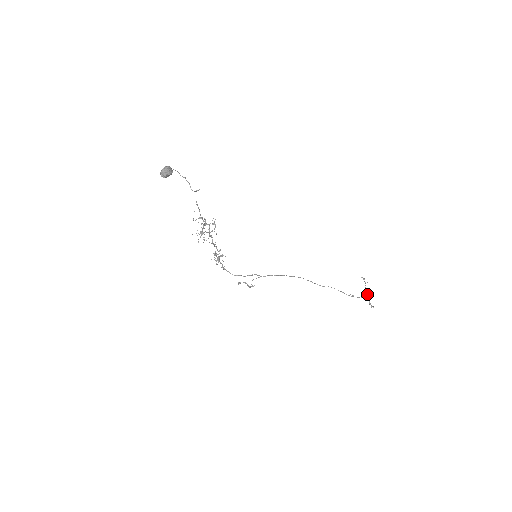
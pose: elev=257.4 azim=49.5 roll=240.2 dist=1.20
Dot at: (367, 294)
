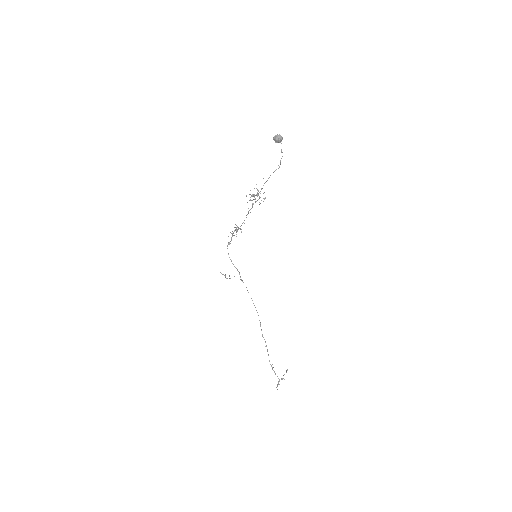
Dot at: (281, 379)
